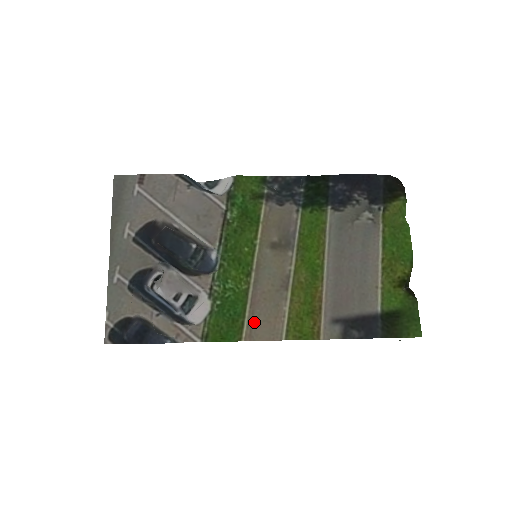
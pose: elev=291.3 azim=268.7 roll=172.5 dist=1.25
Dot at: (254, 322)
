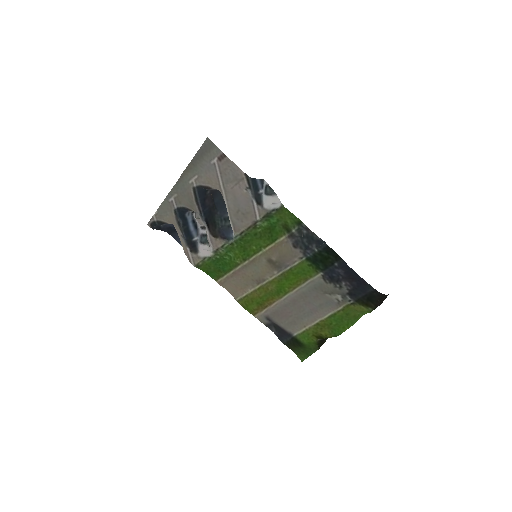
Dot at: (229, 280)
